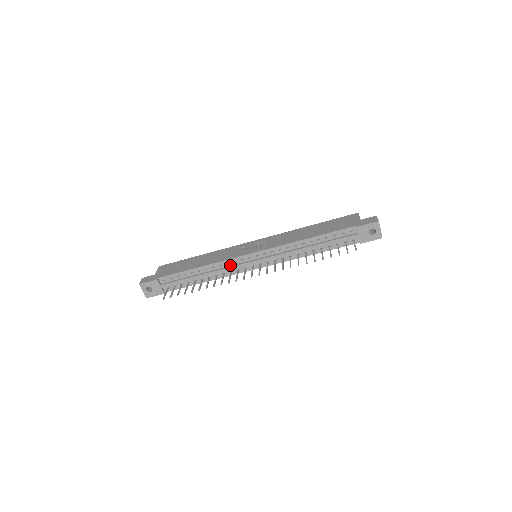
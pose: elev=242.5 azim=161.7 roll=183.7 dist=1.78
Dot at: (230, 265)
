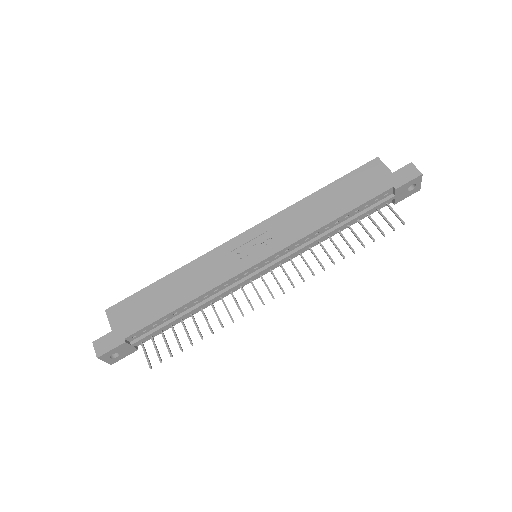
Dot at: (229, 285)
